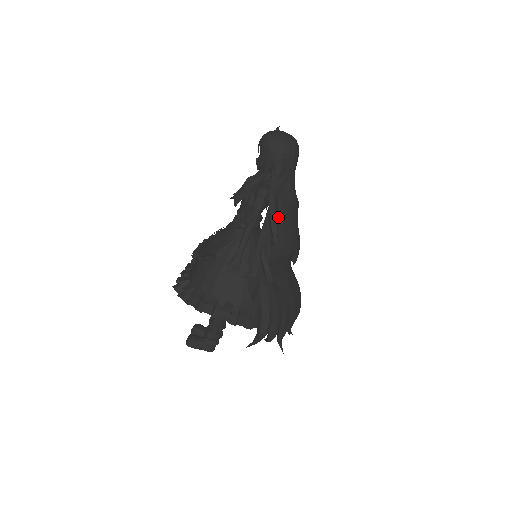
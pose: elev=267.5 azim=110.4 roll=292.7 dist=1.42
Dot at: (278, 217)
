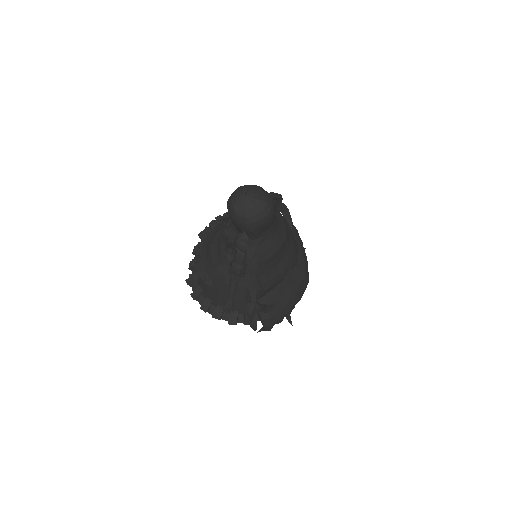
Dot at: (262, 266)
